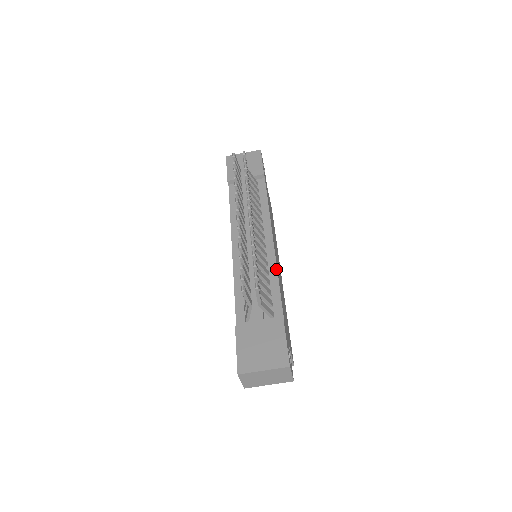
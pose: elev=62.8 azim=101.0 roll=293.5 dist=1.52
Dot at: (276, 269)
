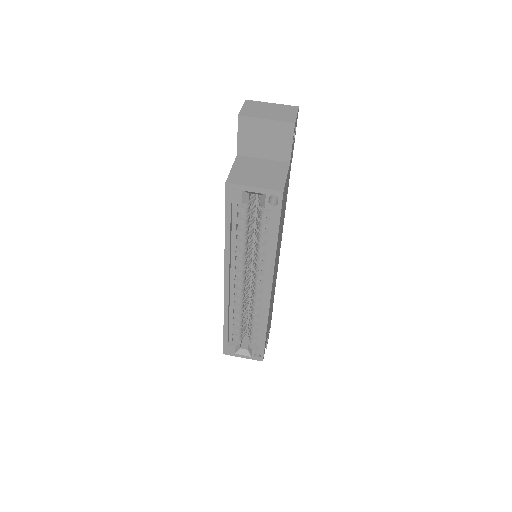
Dot at: occluded
